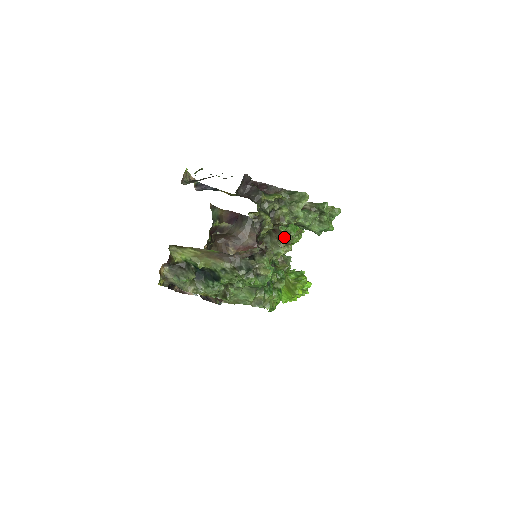
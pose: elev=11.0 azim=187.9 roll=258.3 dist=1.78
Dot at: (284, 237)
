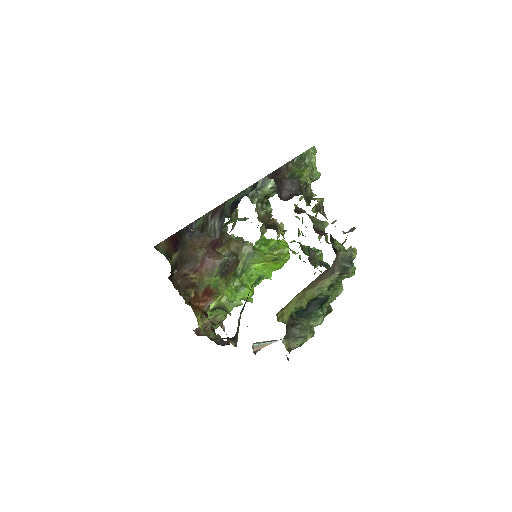
Dot at: occluded
